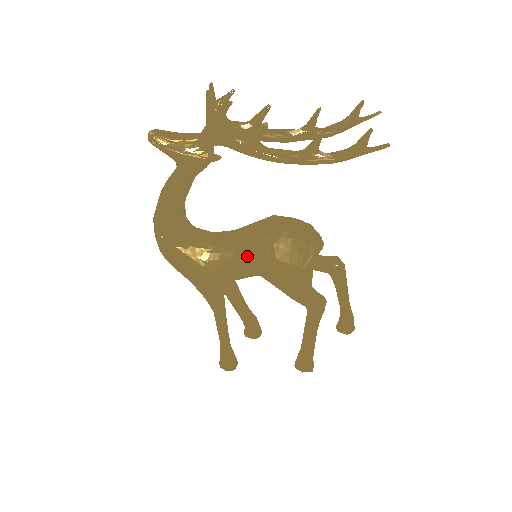
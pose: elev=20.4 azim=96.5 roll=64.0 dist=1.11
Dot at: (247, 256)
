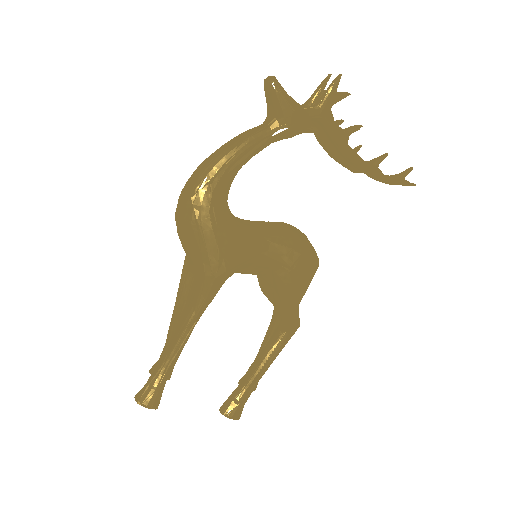
Dot at: (273, 244)
